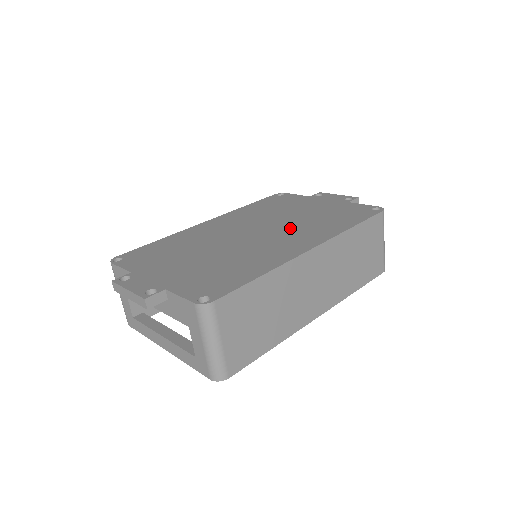
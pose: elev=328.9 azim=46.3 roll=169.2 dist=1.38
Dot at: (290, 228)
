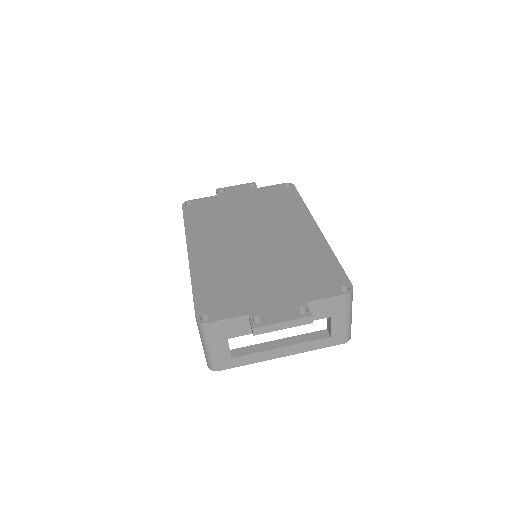
Dot at: (270, 222)
